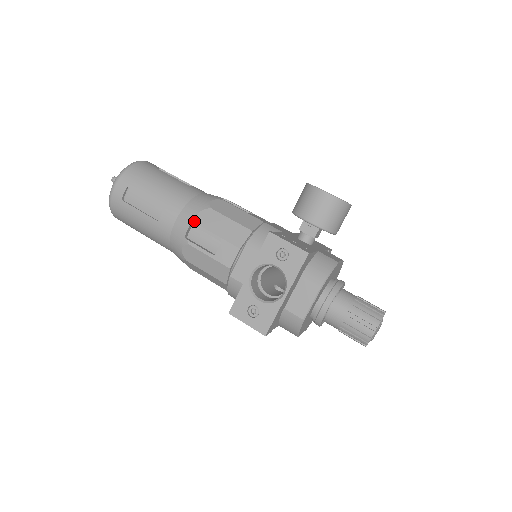
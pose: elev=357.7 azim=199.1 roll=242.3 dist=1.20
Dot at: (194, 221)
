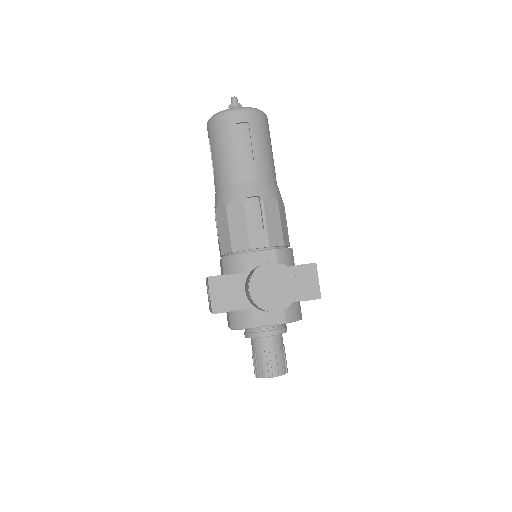
Dot at: (216, 207)
